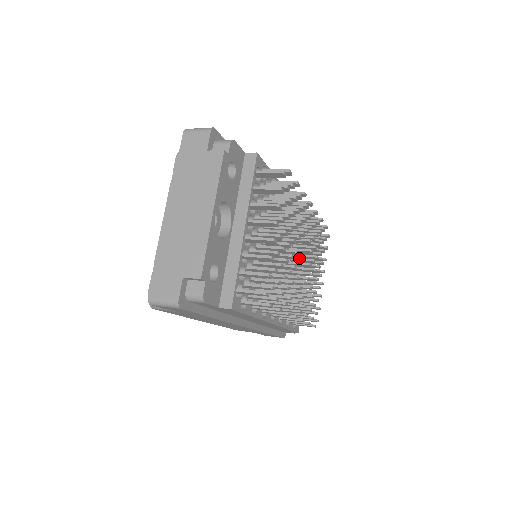
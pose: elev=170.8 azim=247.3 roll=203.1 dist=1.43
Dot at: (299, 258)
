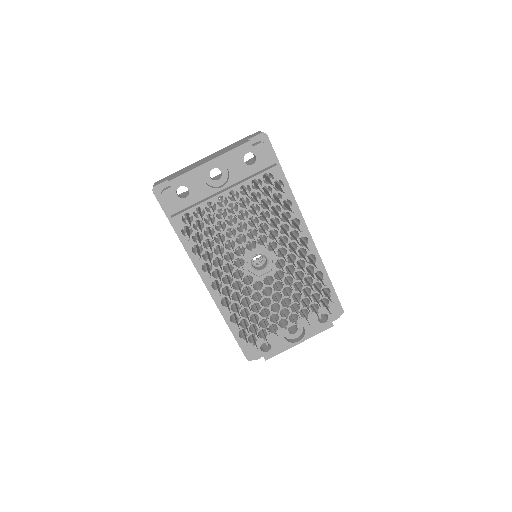
Dot at: occluded
